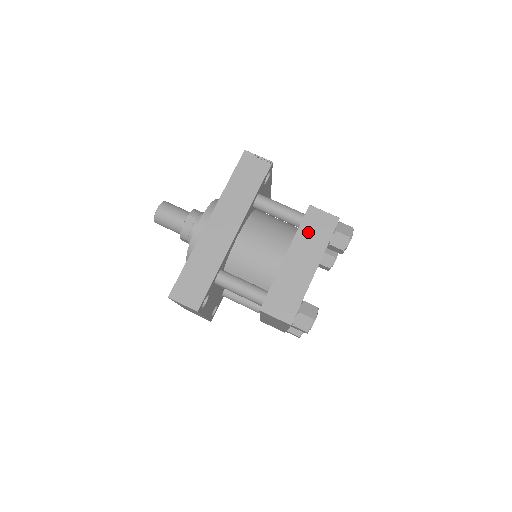
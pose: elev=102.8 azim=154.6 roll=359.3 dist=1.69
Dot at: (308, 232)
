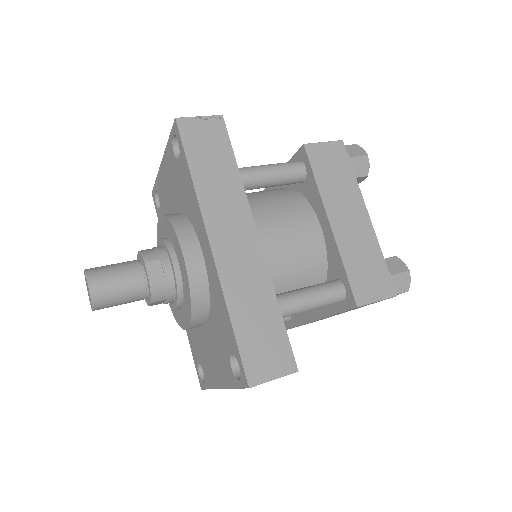
Dot at: (328, 177)
